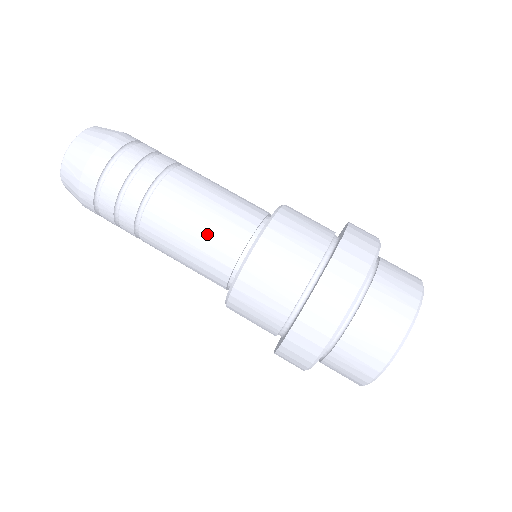
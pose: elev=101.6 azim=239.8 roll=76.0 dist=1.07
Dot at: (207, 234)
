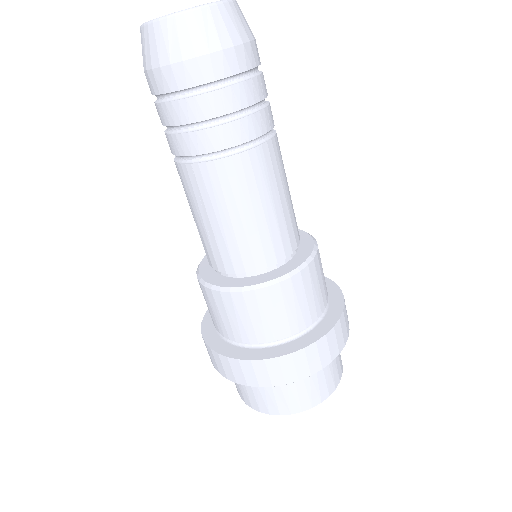
Dot at: (275, 221)
